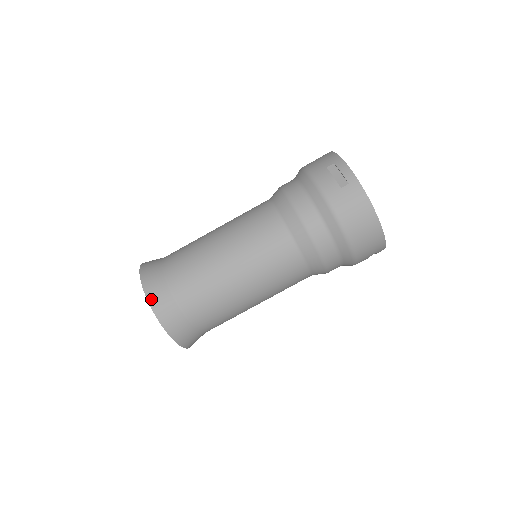
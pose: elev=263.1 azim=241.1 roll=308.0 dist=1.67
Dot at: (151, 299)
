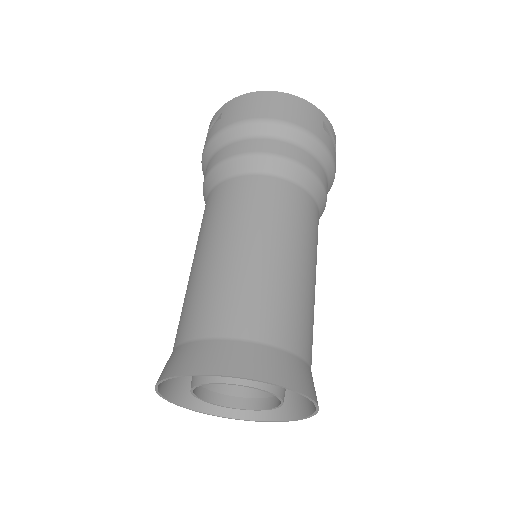
Dot at: (176, 371)
